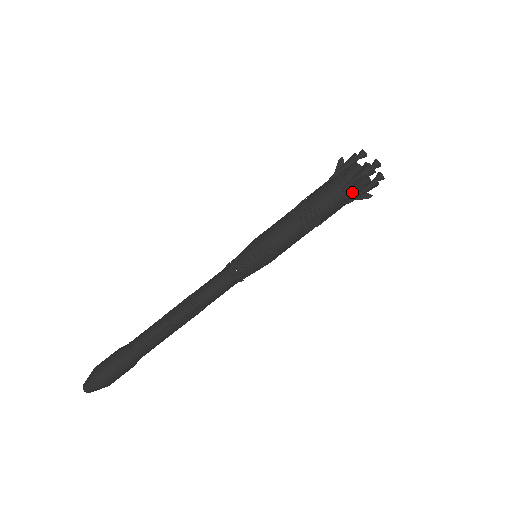
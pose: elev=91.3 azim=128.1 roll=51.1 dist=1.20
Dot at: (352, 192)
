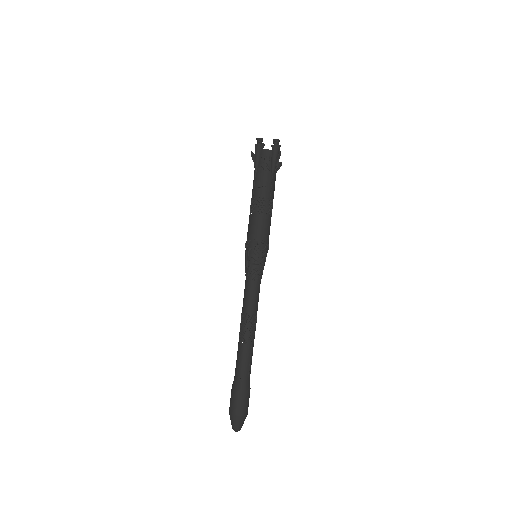
Dot at: (276, 170)
